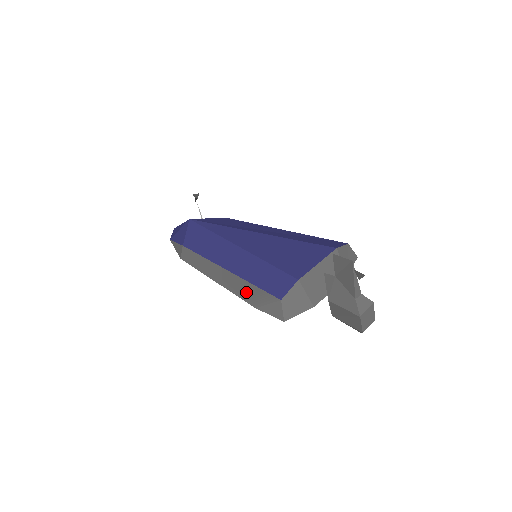
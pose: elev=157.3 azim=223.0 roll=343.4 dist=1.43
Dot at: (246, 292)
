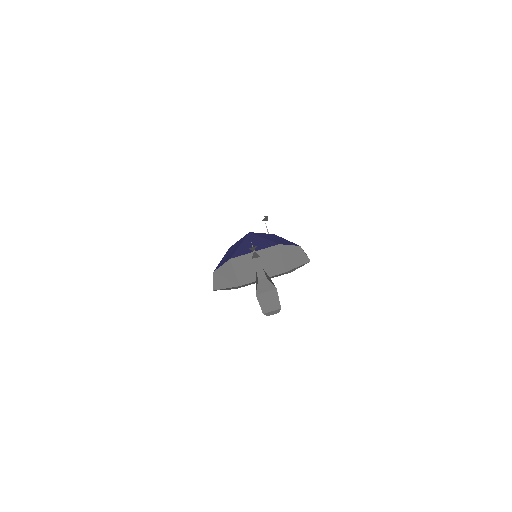
Dot at: occluded
